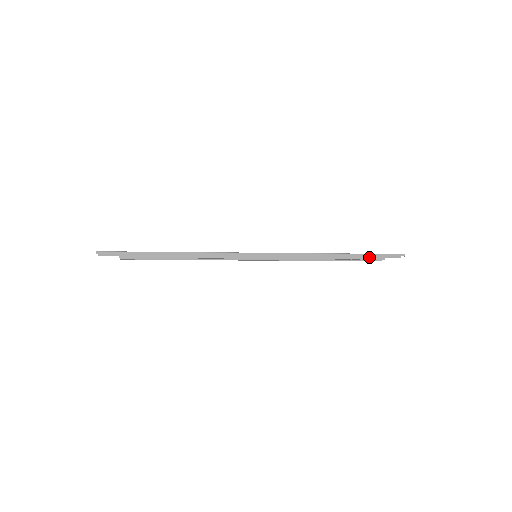
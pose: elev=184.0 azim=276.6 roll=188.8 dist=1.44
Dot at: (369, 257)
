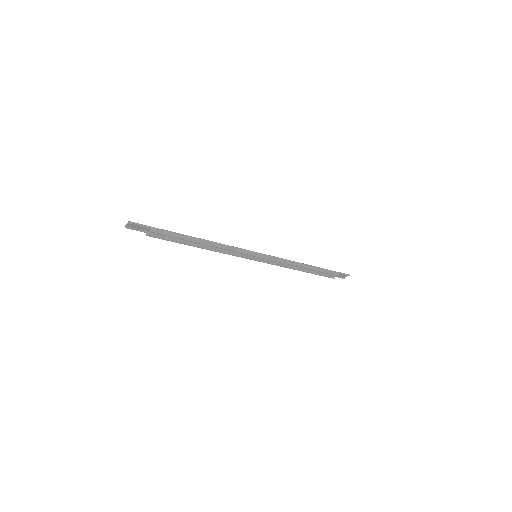
Dot at: (330, 272)
